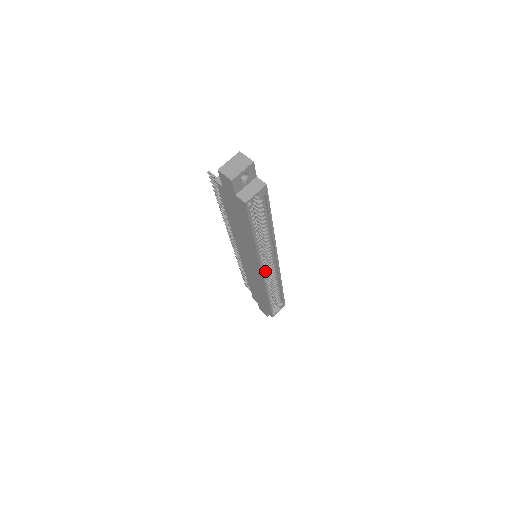
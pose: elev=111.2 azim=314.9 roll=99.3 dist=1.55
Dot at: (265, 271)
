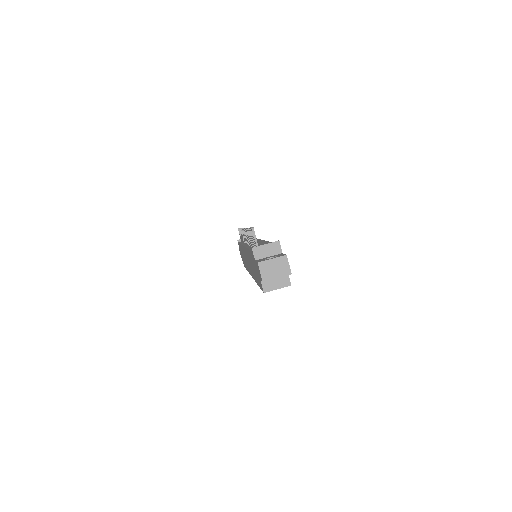
Dot at: occluded
